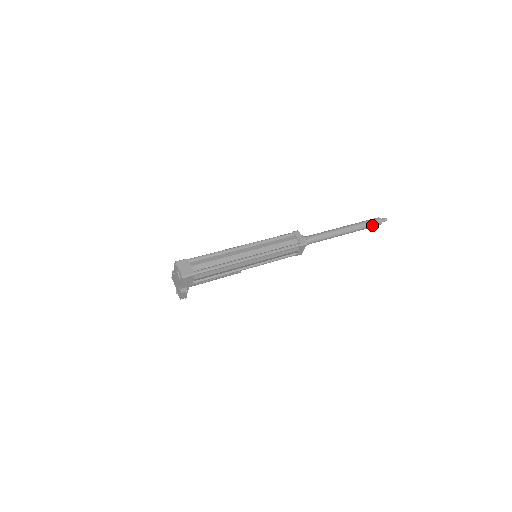
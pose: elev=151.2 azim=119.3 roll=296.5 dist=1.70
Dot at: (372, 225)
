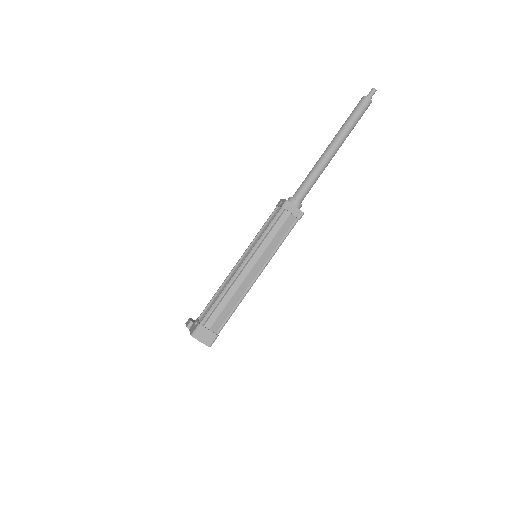
Dot at: occluded
